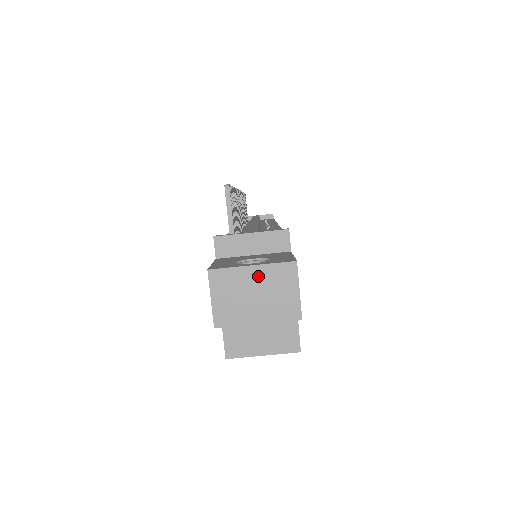
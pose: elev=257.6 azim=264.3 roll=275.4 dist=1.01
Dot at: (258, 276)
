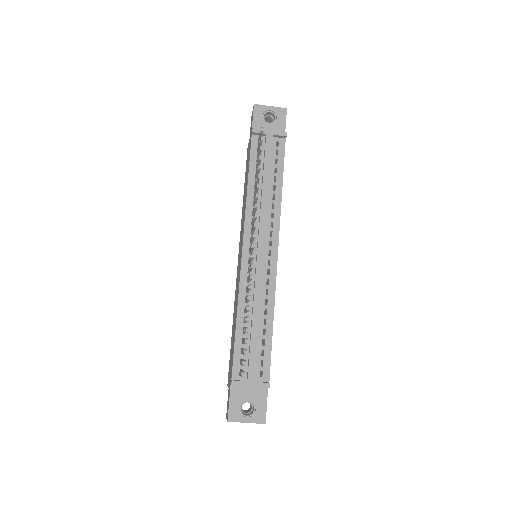
Dot at: (248, 422)
